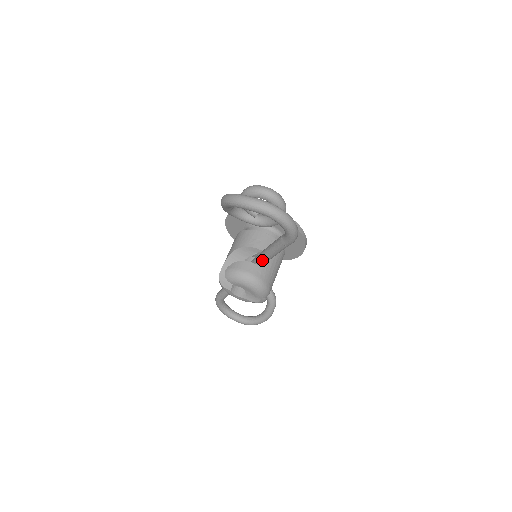
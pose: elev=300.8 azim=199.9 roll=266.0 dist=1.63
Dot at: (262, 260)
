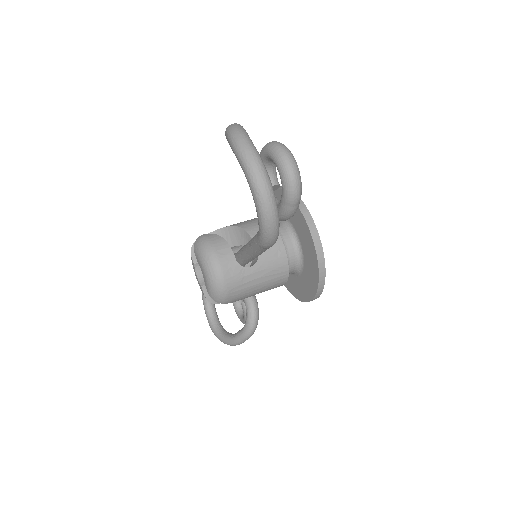
Dot at: (240, 253)
